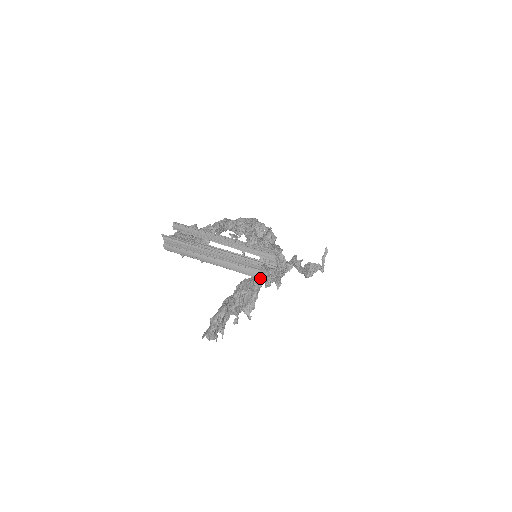
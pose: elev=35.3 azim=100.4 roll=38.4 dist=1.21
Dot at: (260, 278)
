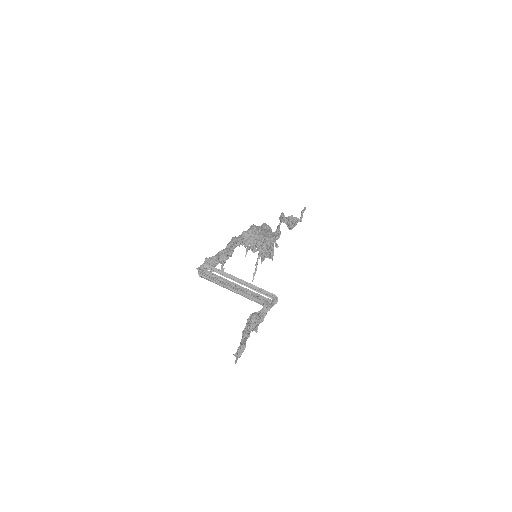
Dot at: (263, 315)
